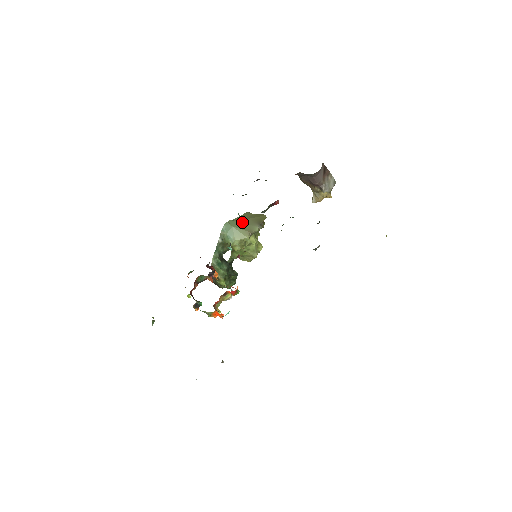
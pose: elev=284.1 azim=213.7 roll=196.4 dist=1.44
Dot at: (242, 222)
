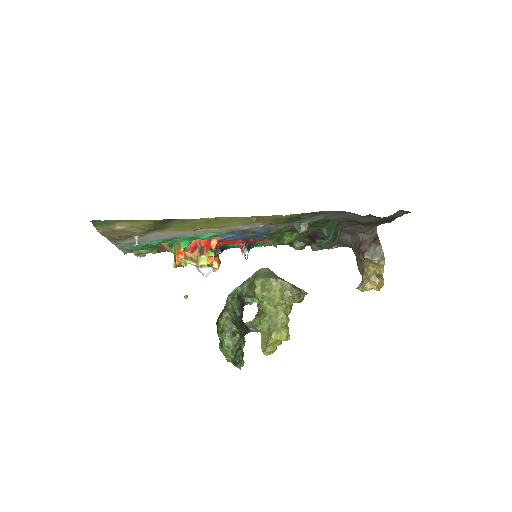
Dot at: (281, 278)
